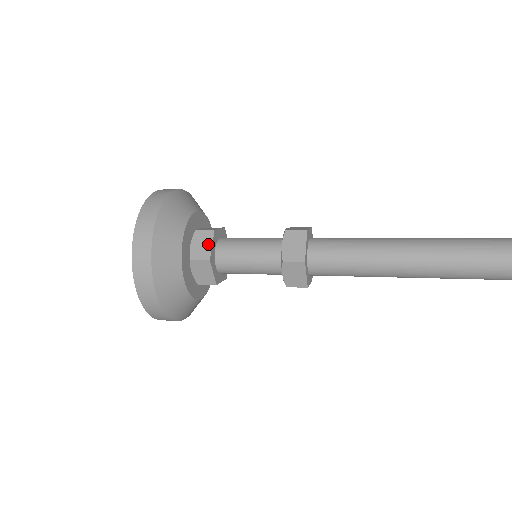
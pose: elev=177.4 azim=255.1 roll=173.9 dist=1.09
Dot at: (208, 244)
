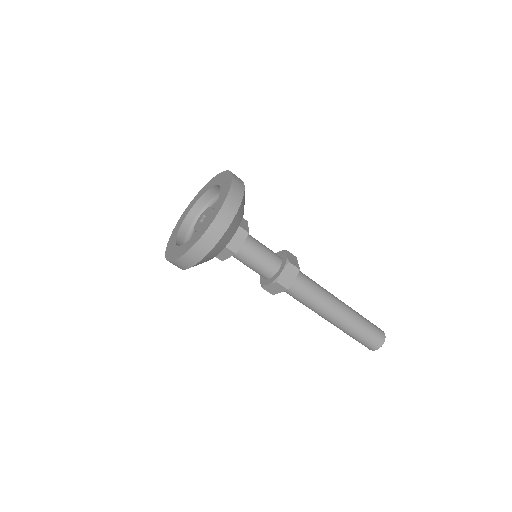
Dot at: occluded
